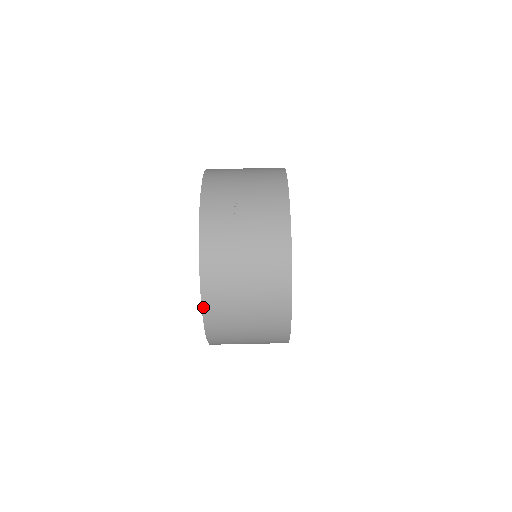
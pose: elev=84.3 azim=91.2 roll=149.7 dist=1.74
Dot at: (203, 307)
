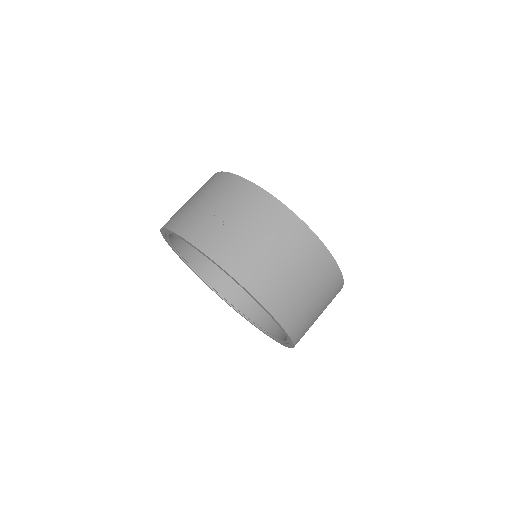
Dot at: (265, 306)
